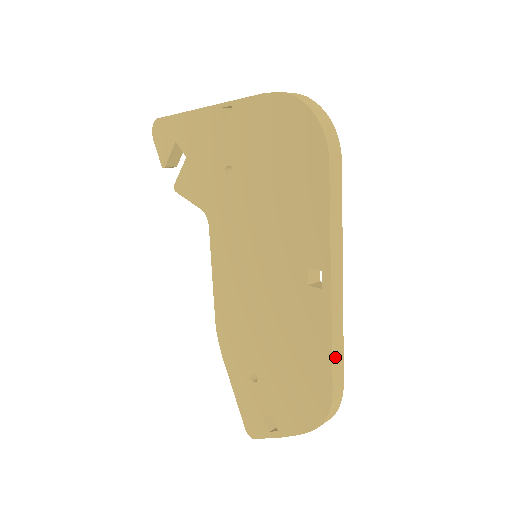
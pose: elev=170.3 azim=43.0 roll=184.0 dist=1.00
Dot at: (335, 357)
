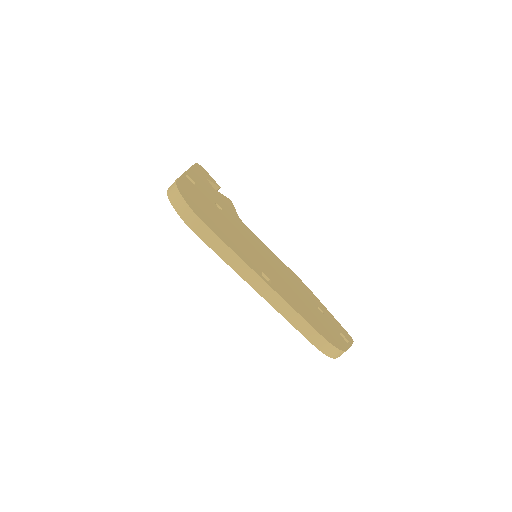
Dot at: (298, 326)
